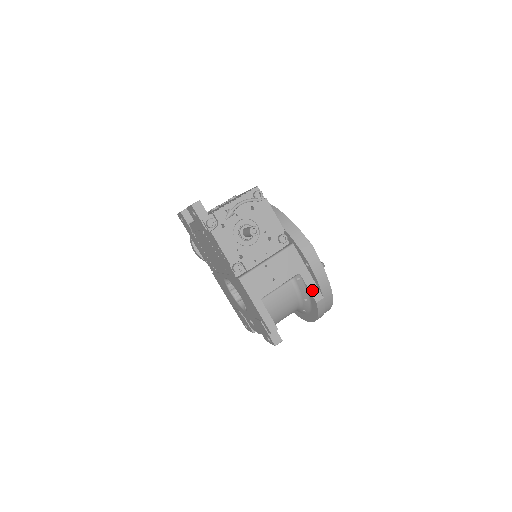
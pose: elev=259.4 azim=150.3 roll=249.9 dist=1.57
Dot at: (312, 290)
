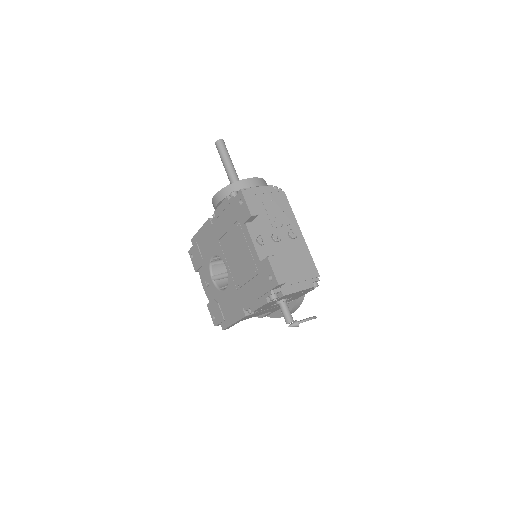
Dot at: occluded
